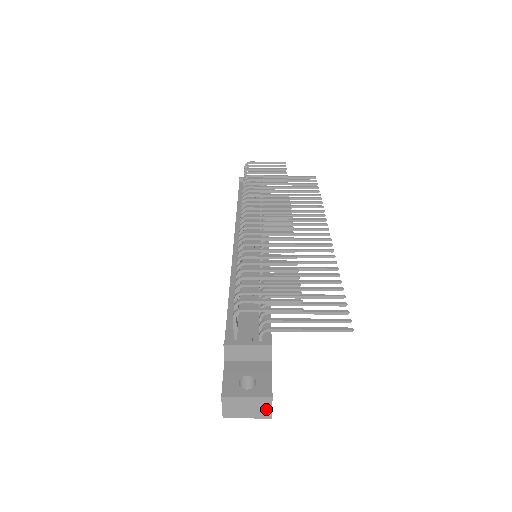
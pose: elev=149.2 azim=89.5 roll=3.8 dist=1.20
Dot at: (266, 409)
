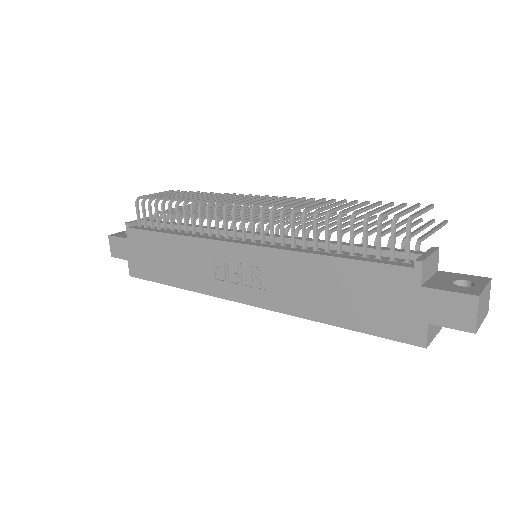
Dot at: (488, 300)
